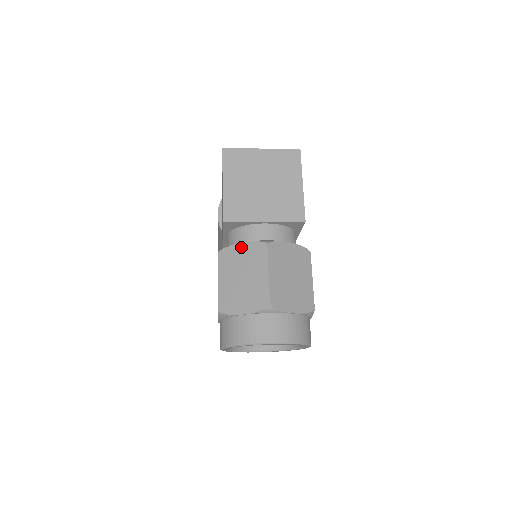
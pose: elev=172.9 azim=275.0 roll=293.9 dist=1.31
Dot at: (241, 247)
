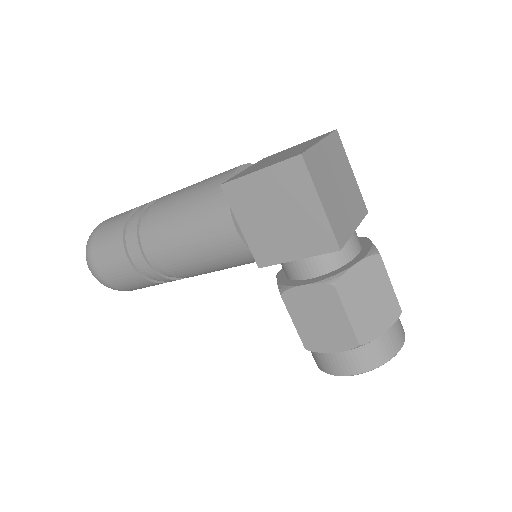
Dot at: (357, 269)
